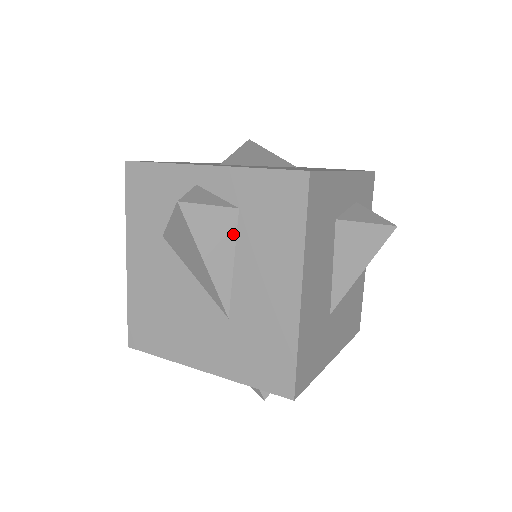
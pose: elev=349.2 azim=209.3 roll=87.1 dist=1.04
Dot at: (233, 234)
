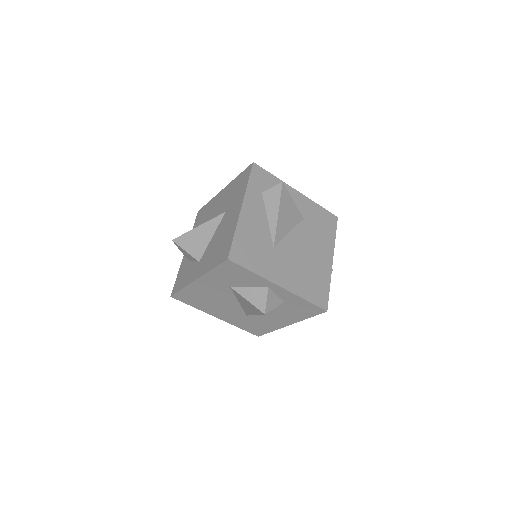
Dot at: occluded
